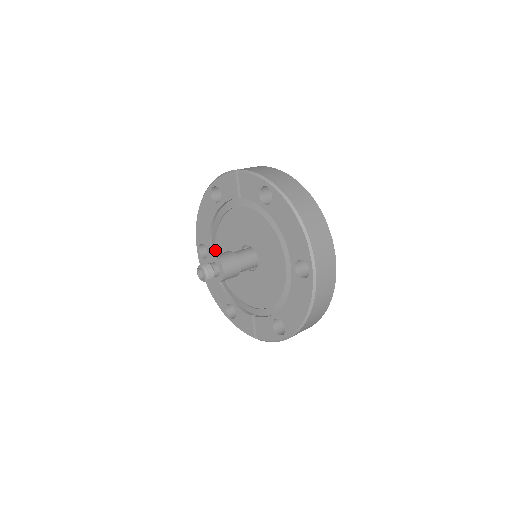
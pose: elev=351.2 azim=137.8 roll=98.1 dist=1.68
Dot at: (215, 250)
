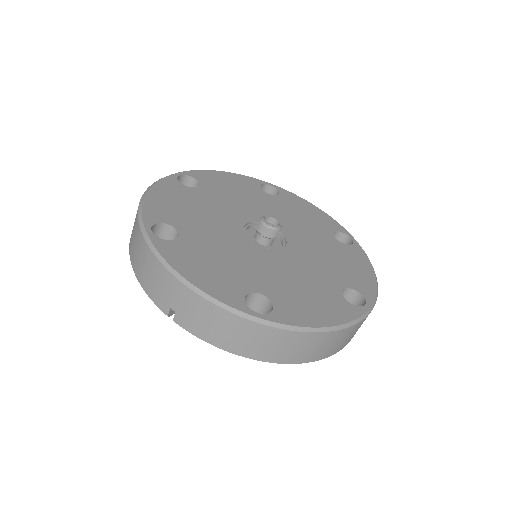
Dot at: occluded
